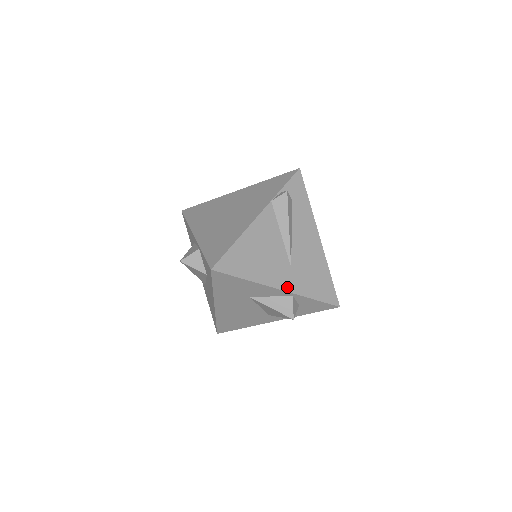
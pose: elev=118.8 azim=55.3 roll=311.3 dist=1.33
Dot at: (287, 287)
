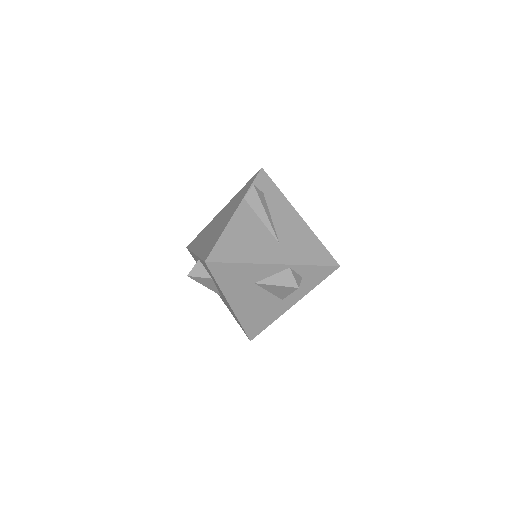
Dot at: (281, 261)
